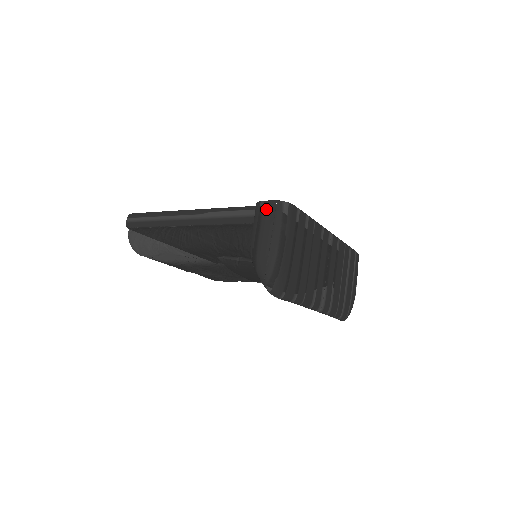
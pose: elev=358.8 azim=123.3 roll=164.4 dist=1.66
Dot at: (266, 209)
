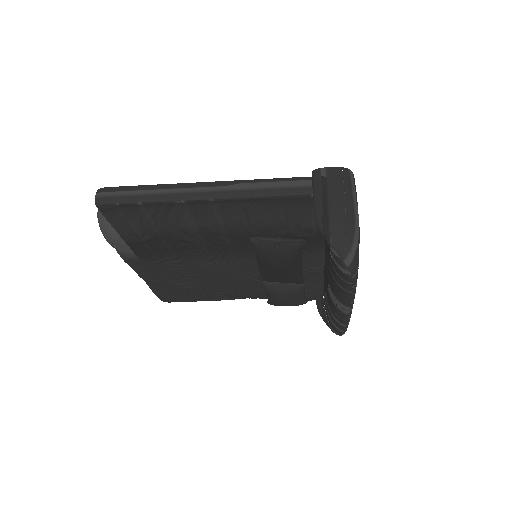
Dot at: (331, 175)
